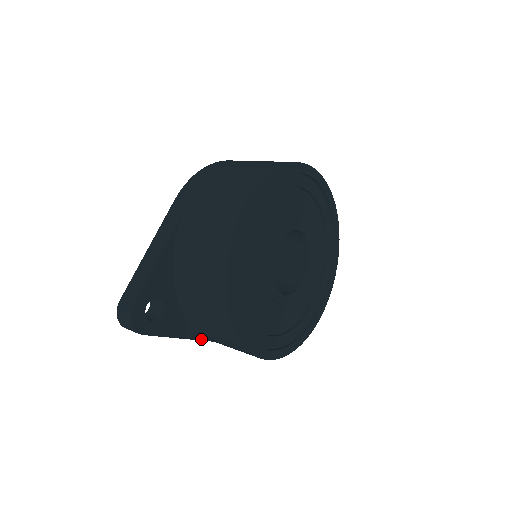
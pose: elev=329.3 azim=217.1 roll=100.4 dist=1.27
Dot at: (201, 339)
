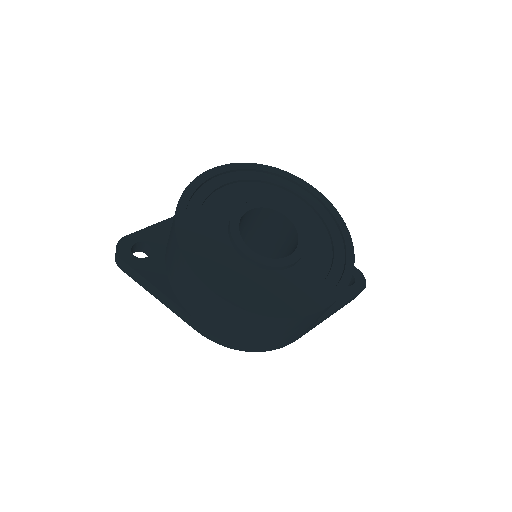
Dot at: (178, 304)
